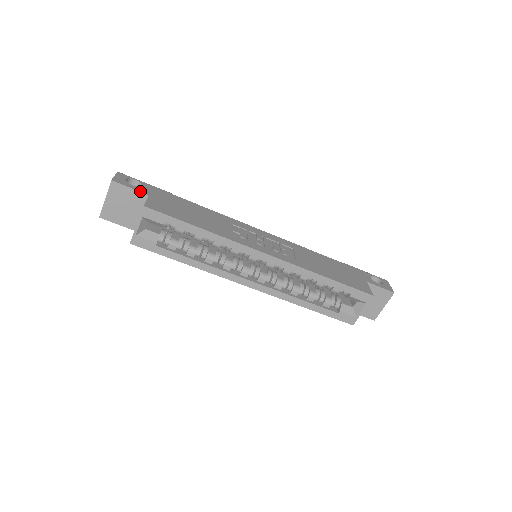
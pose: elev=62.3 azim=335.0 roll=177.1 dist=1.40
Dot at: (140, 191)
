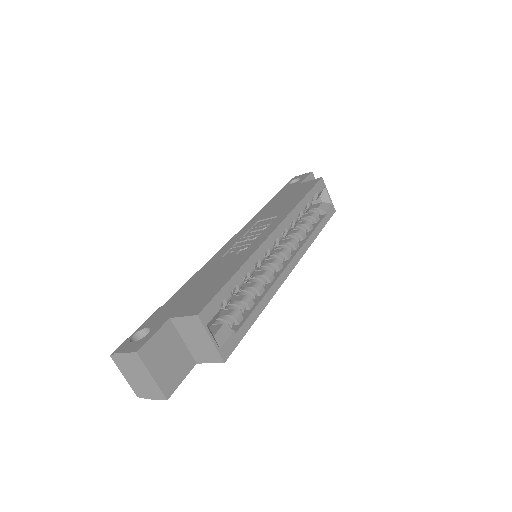
Dot at: (161, 326)
